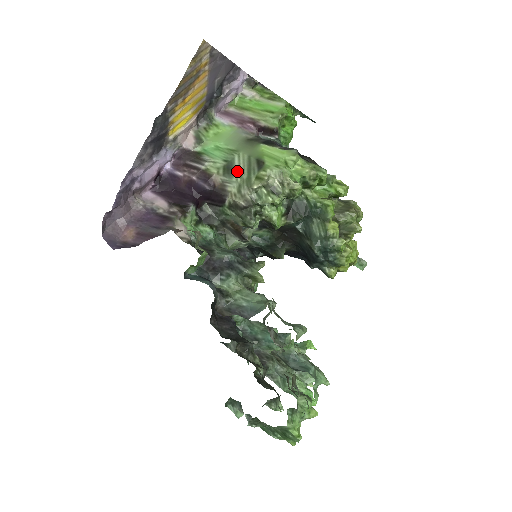
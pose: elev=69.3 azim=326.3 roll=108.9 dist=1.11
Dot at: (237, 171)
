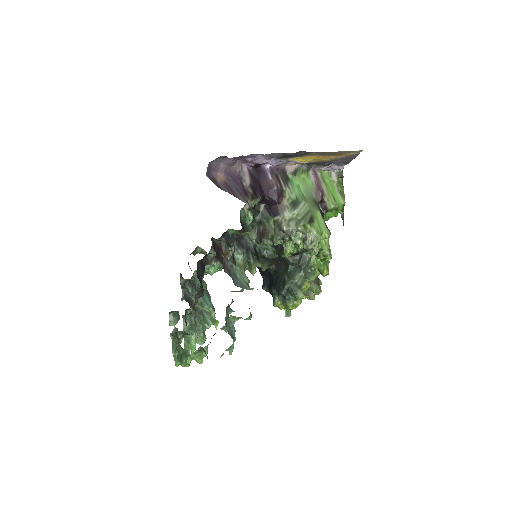
Dot at: (298, 210)
